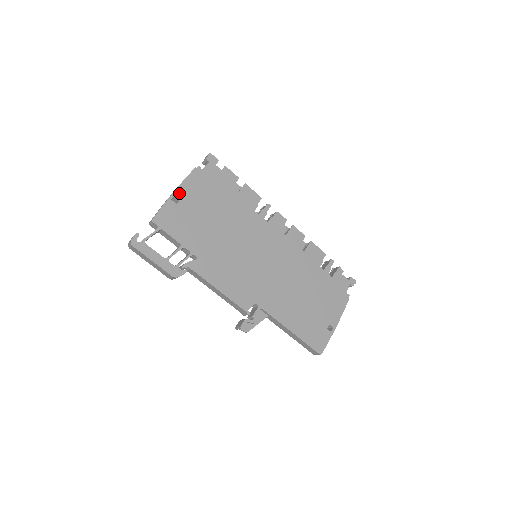
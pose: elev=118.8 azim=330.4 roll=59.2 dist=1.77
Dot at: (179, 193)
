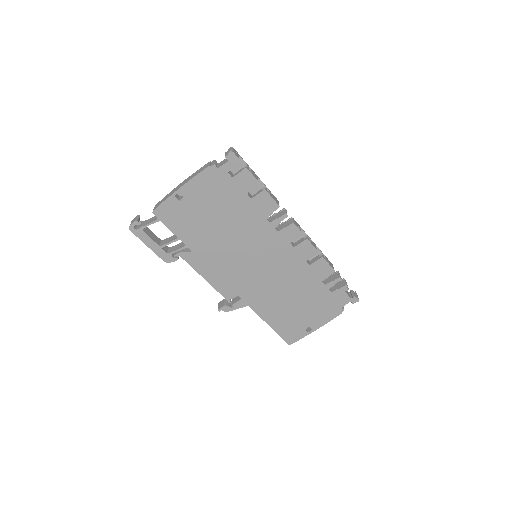
Dot at: (185, 190)
